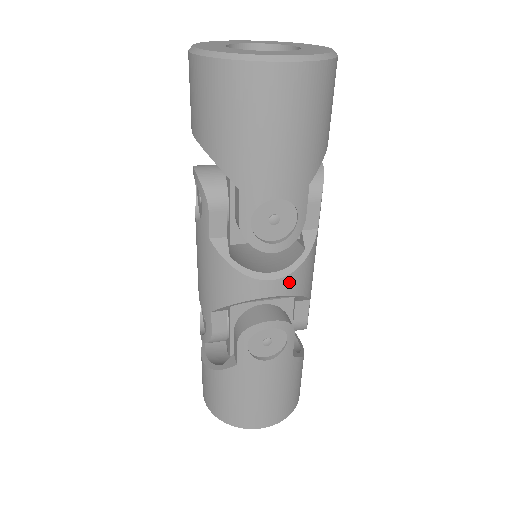
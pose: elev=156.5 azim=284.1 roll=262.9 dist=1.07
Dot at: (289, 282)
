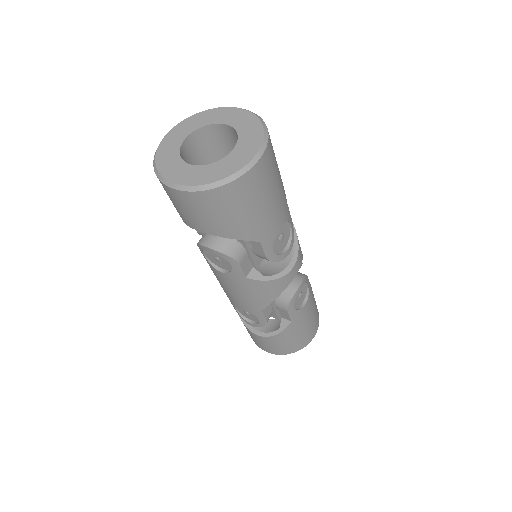
Dot at: (299, 258)
